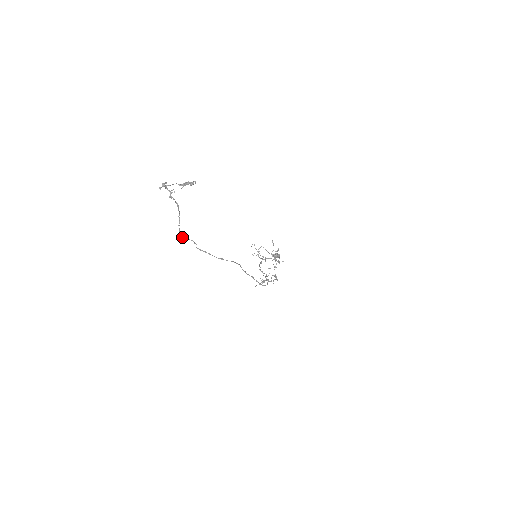
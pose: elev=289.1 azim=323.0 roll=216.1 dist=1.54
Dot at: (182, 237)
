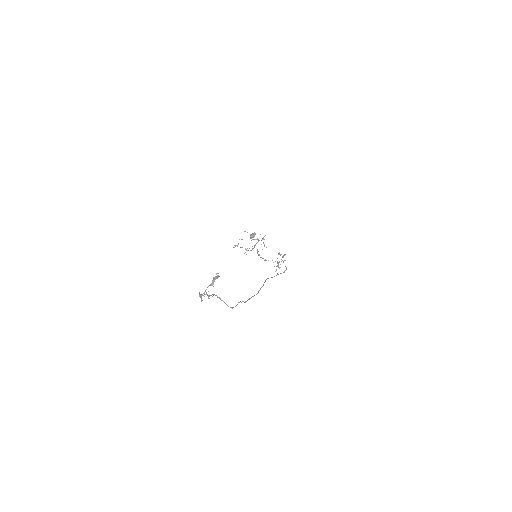
Dot at: occluded
